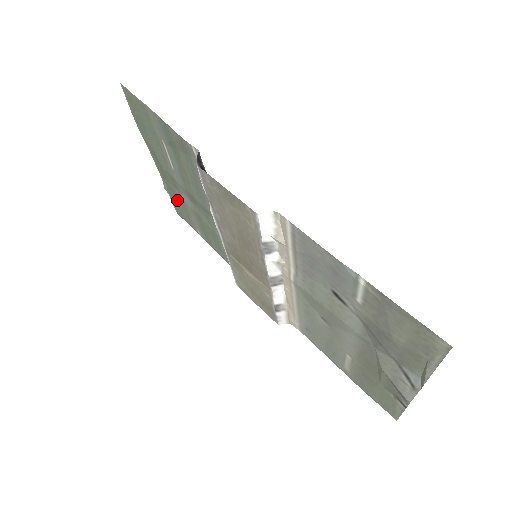
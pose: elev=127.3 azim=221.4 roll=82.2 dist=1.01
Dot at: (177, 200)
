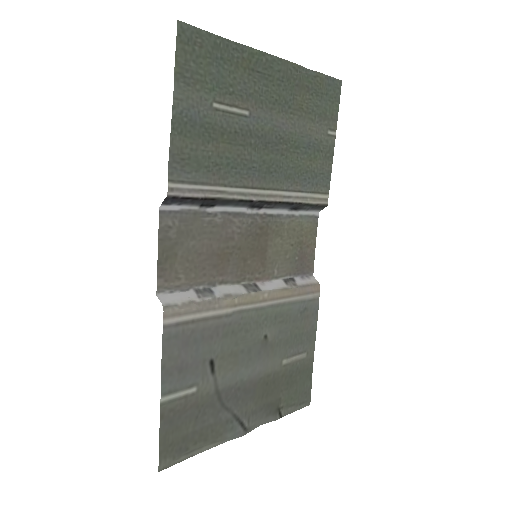
Dot at: (311, 95)
